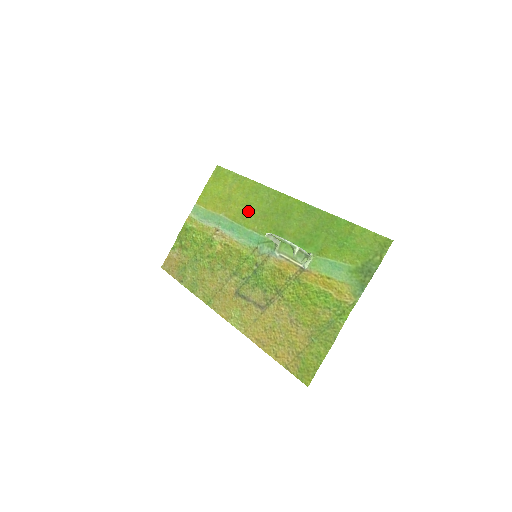
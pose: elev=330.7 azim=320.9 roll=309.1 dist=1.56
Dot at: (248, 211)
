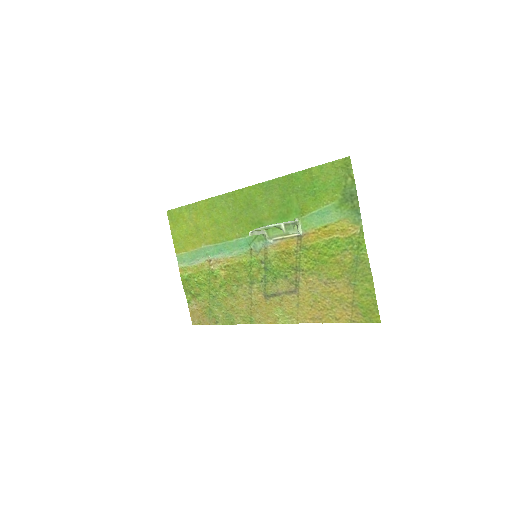
Dot at: (220, 227)
